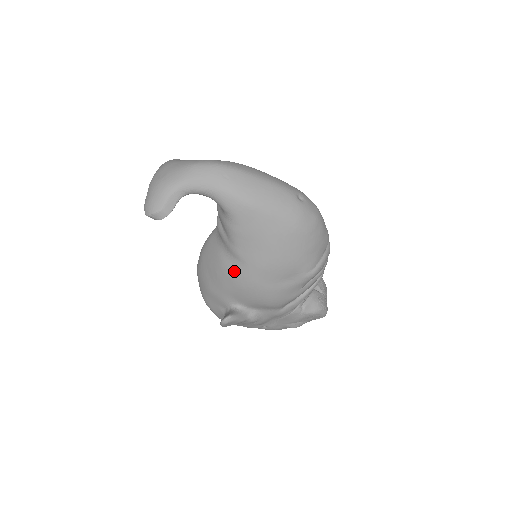
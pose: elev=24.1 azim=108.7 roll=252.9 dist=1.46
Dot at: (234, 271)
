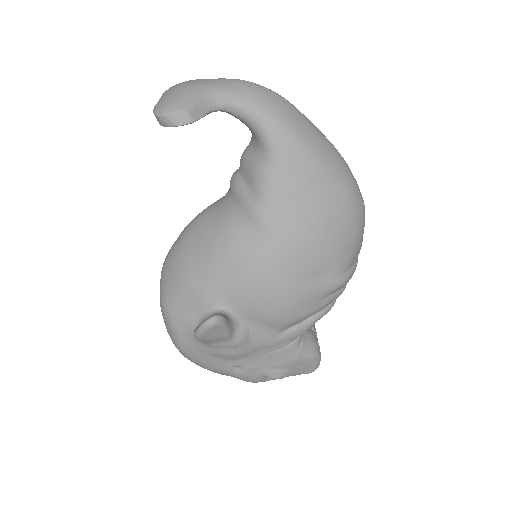
Dot at: (245, 246)
